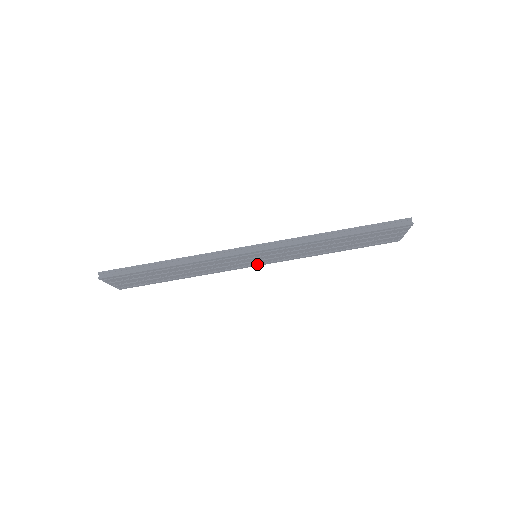
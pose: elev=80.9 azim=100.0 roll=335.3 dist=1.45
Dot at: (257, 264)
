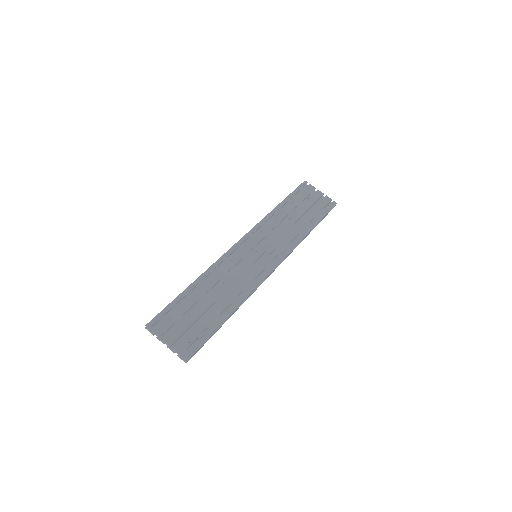
Dot at: (271, 267)
